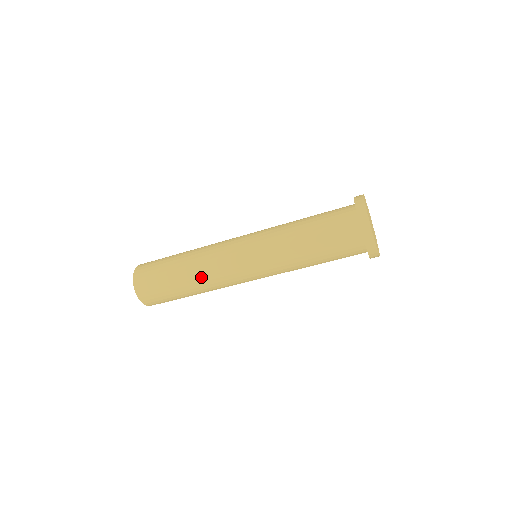
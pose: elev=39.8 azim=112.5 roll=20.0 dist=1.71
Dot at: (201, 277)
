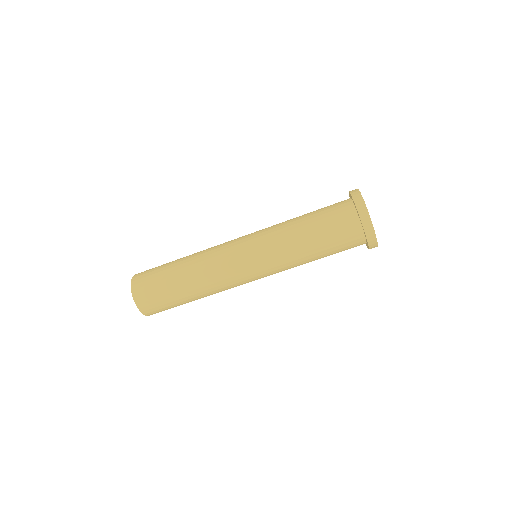
Dot at: (204, 281)
